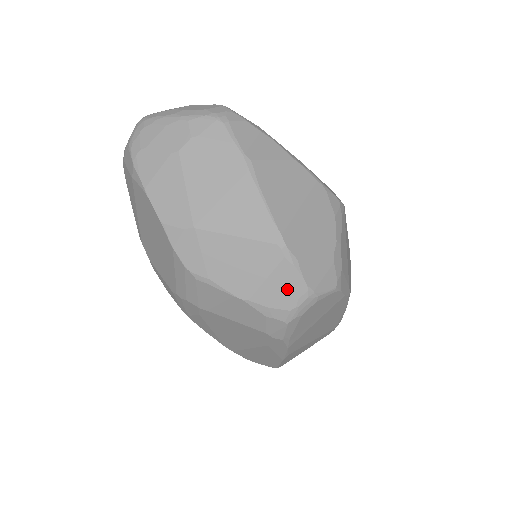
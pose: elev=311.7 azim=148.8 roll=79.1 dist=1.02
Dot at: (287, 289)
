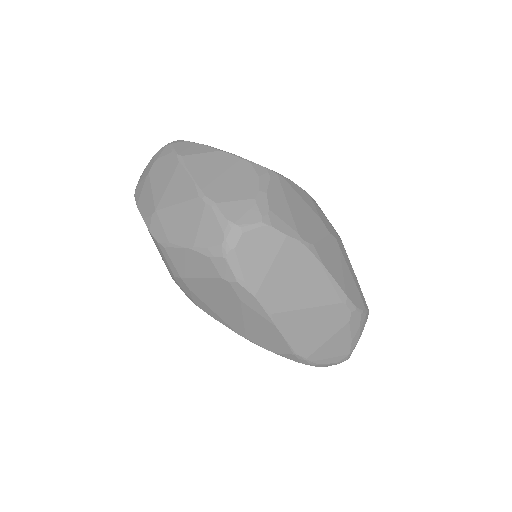
Dot at: (214, 227)
